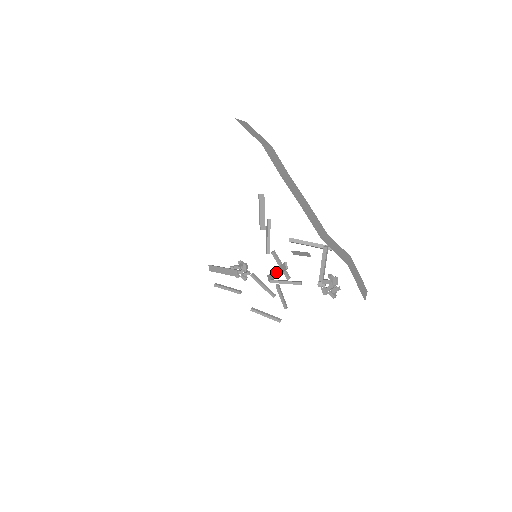
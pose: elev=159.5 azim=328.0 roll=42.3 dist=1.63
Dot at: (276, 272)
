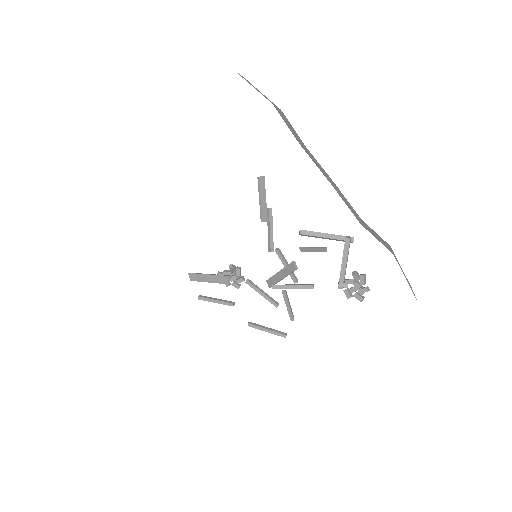
Dot at: (280, 275)
